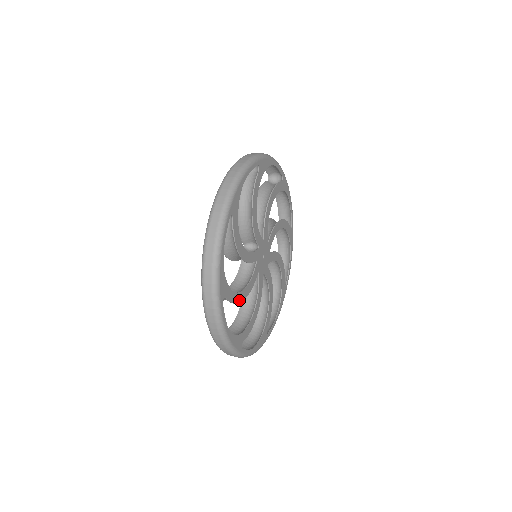
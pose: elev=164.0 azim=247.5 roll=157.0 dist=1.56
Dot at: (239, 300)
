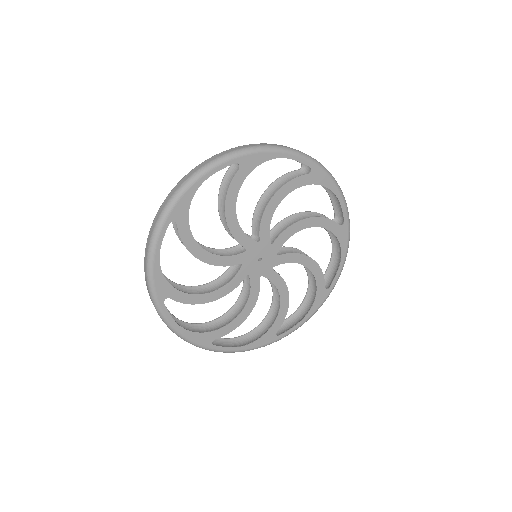
Dot at: (241, 321)
